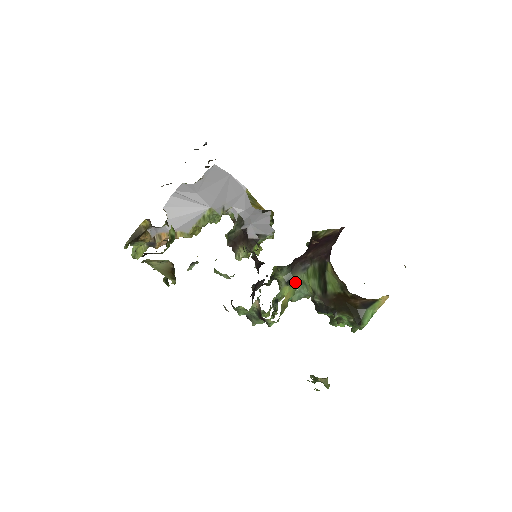
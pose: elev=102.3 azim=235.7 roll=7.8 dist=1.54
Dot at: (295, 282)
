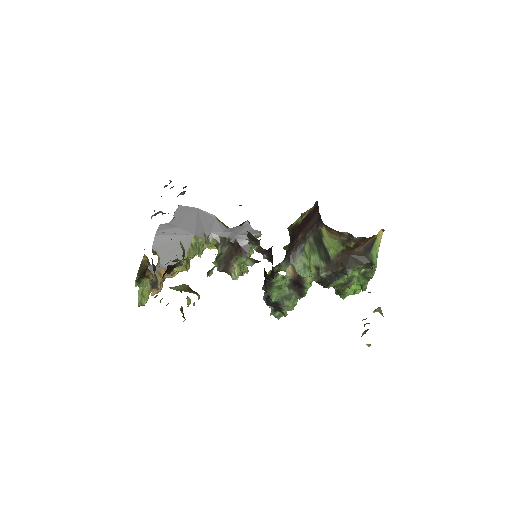
Dot at: (297, 269)
